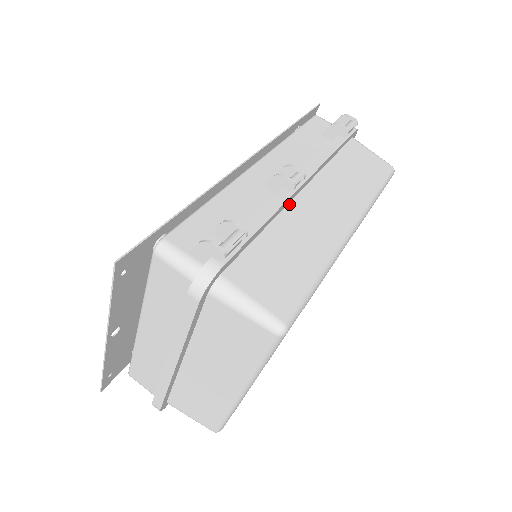
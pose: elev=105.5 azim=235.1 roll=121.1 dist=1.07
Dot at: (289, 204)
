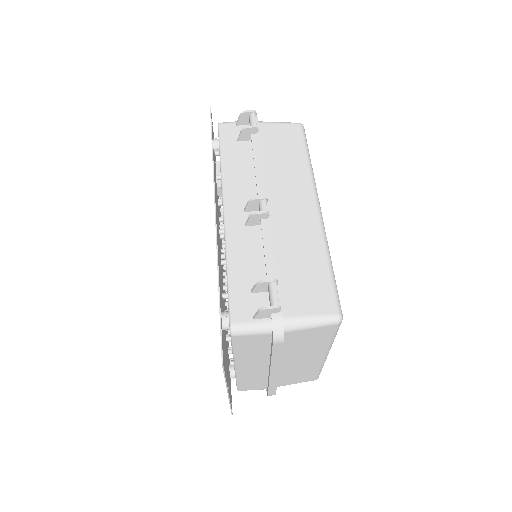
Dot at: (271, 225)
